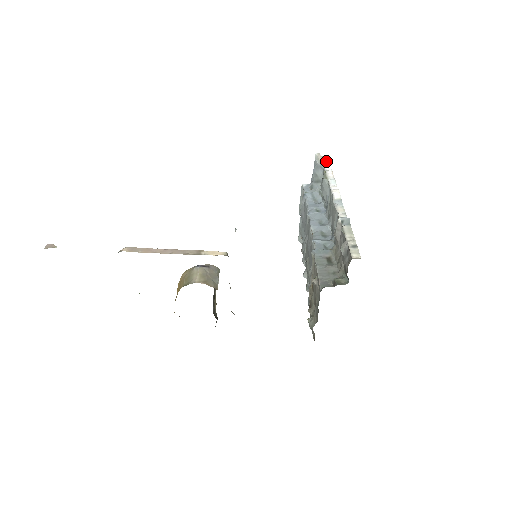
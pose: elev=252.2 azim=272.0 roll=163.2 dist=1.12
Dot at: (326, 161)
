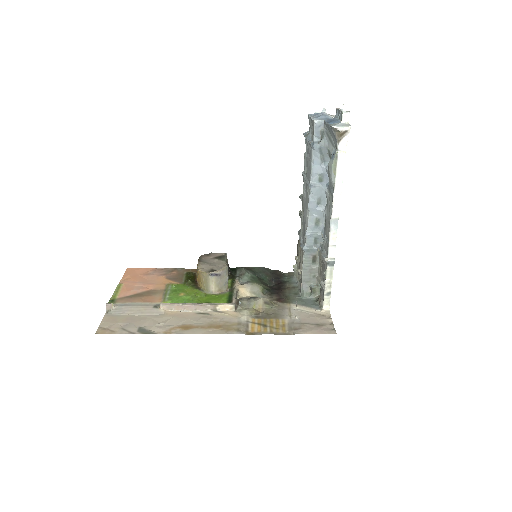
Dot at: (343, 136)
